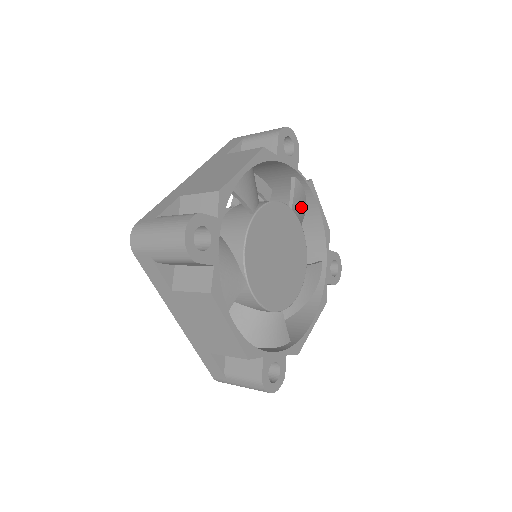
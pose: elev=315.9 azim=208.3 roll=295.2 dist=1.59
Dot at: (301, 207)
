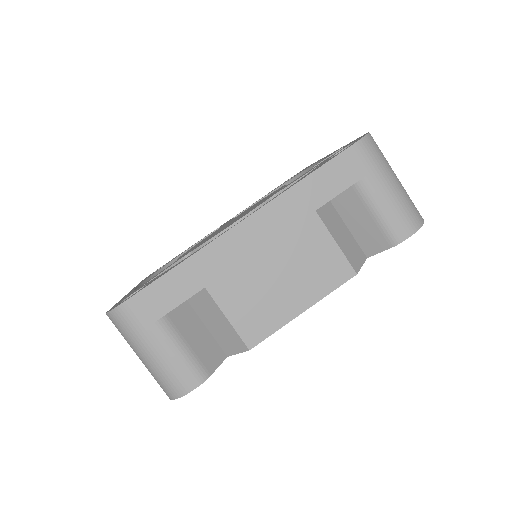
Dot at: occluded
